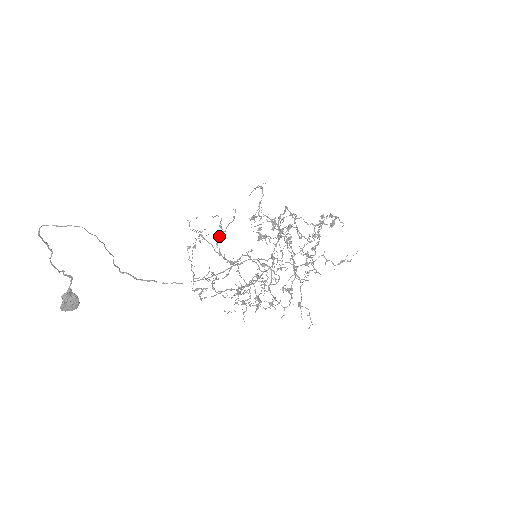
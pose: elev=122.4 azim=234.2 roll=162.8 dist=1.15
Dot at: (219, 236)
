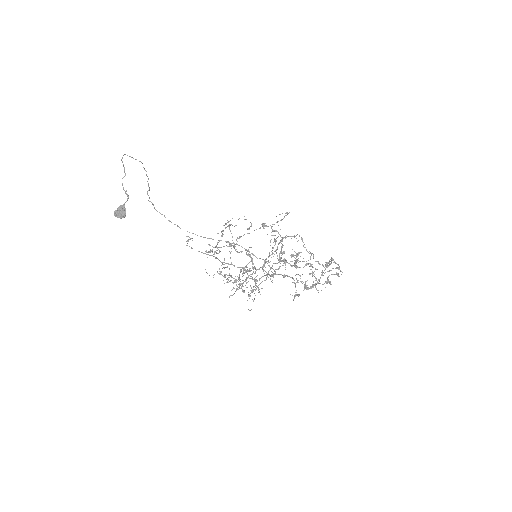
Dot at: (243, 235)
